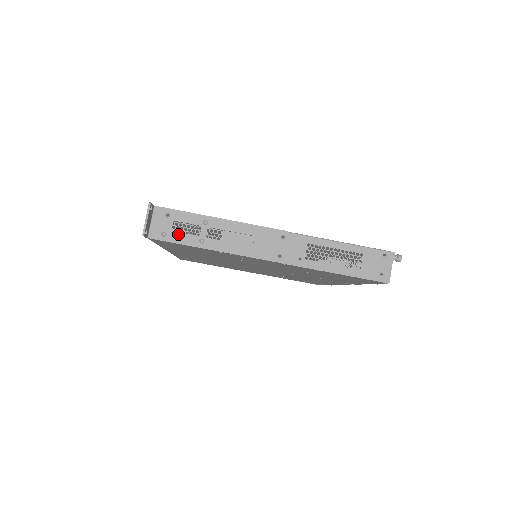
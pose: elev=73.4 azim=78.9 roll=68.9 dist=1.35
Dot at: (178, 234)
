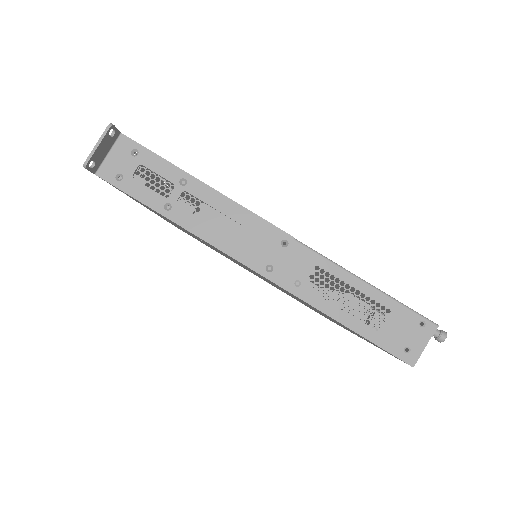
Dot at: (139, 184)
